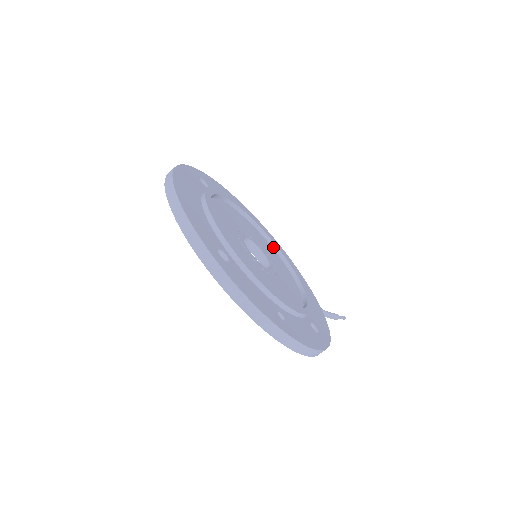
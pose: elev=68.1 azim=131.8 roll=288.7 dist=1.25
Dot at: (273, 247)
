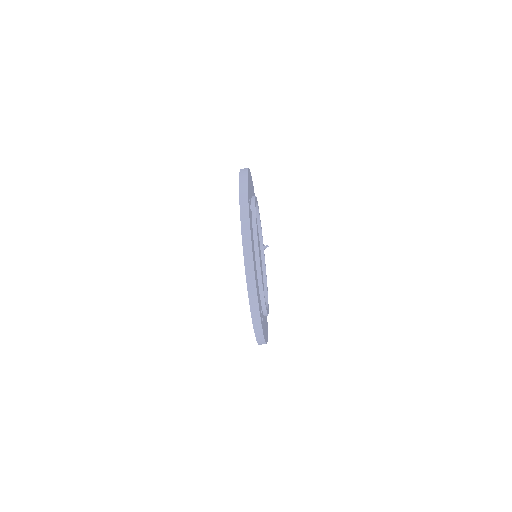
Dot at: (257, 215)
